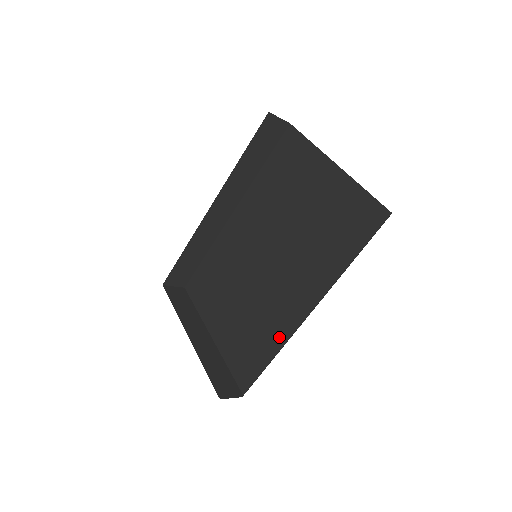
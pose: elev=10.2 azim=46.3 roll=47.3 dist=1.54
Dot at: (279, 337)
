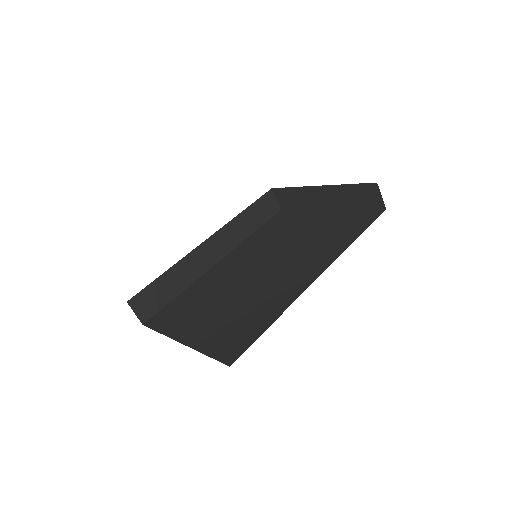
Dot at: (282, 304)
